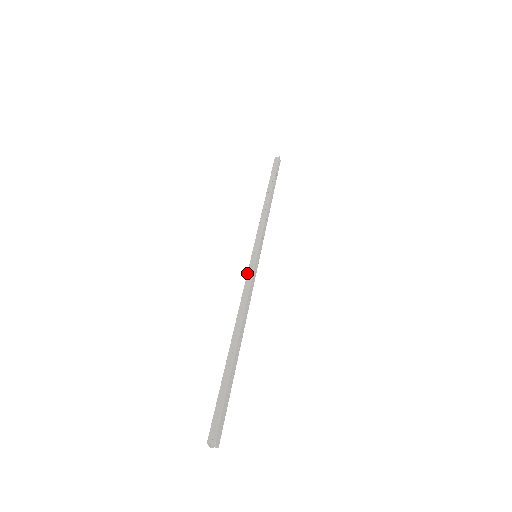
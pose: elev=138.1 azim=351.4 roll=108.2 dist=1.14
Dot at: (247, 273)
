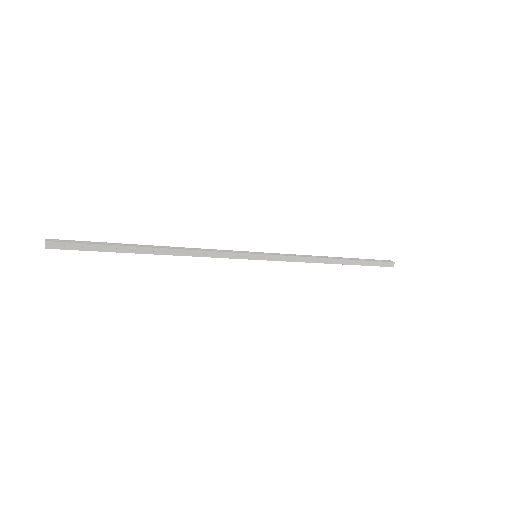
Dot at: (231, 250)
